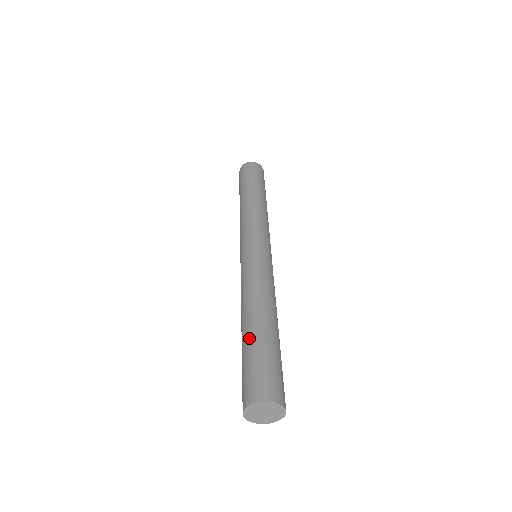
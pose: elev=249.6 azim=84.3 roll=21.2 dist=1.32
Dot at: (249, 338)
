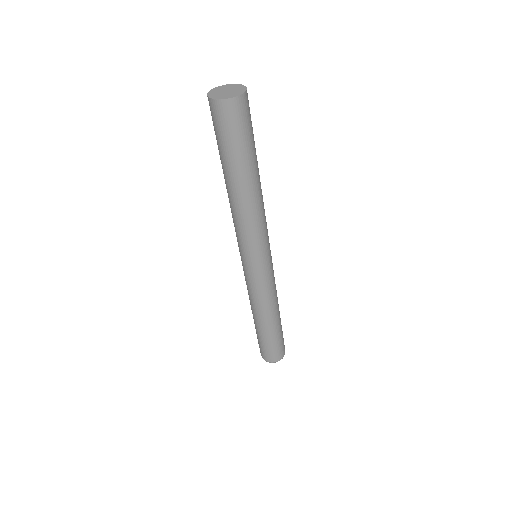
Dot at: occluded
